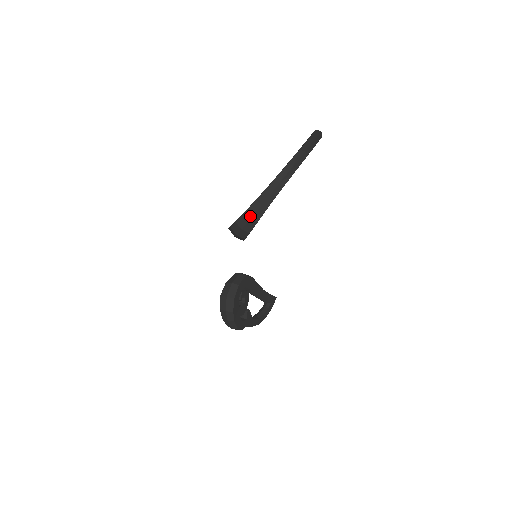
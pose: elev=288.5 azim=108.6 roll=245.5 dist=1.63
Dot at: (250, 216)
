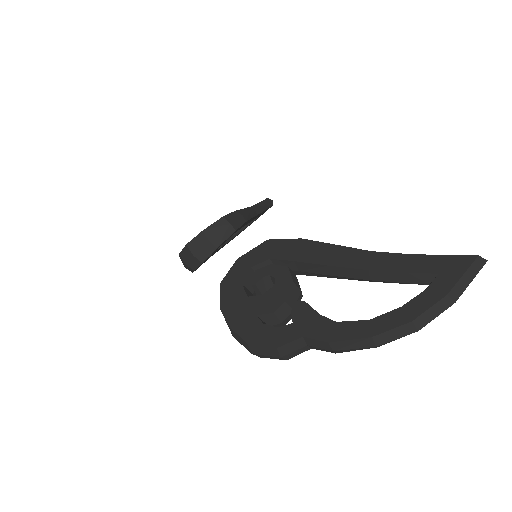
Dot at: (253, 352)
